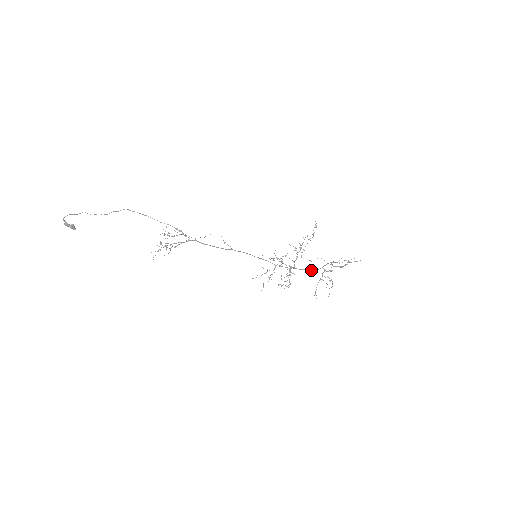
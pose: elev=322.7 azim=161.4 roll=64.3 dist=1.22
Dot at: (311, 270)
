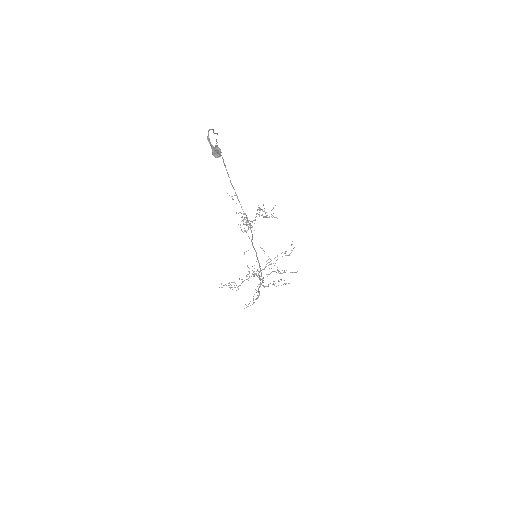
Dot at: (262, 282)
